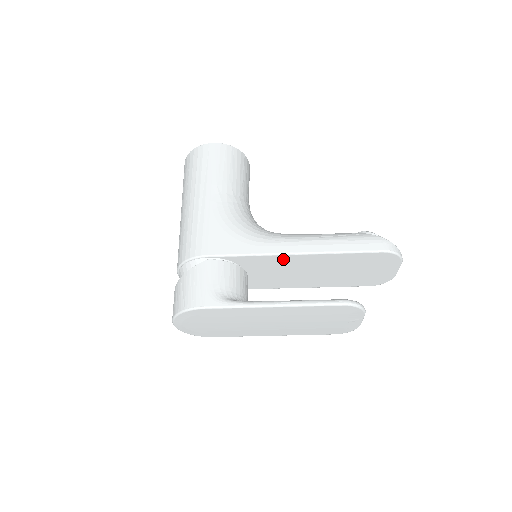
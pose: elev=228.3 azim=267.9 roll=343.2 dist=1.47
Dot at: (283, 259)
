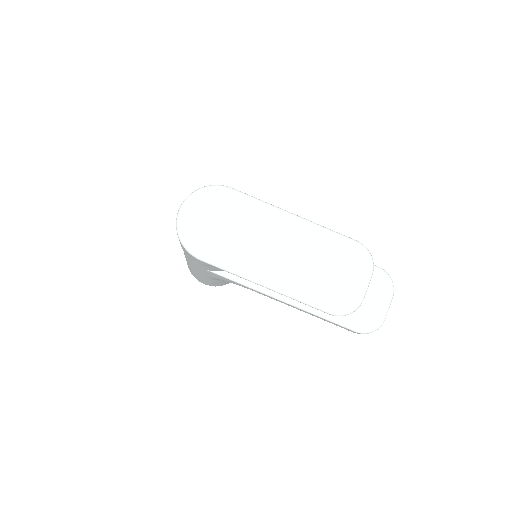
Dot at: occluded
